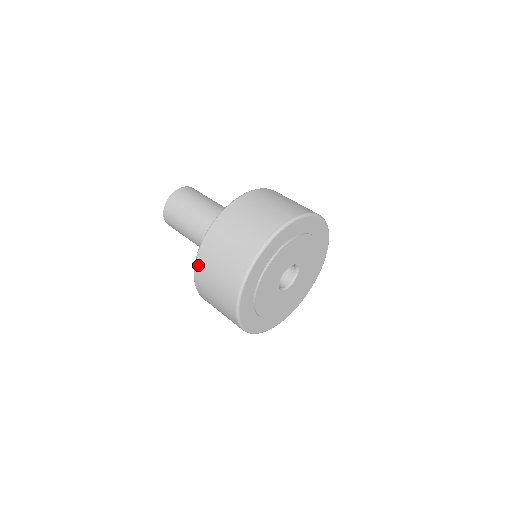
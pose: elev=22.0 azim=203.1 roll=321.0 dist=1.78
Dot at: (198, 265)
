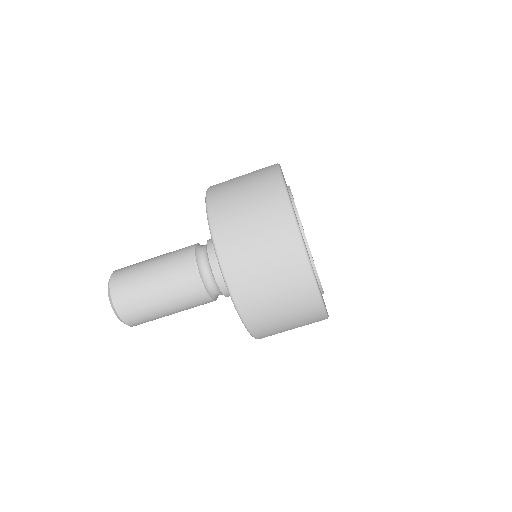
Dot at: (223, 253)
